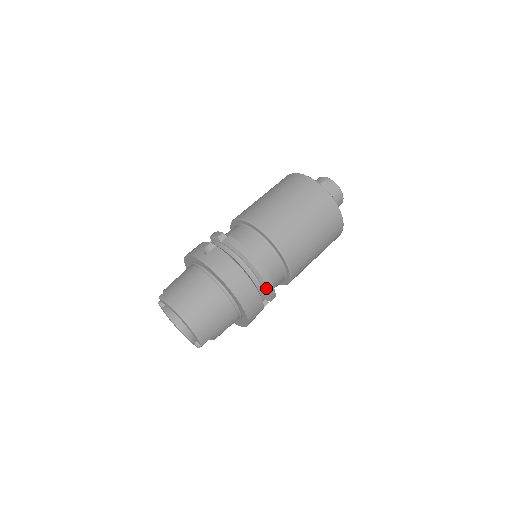
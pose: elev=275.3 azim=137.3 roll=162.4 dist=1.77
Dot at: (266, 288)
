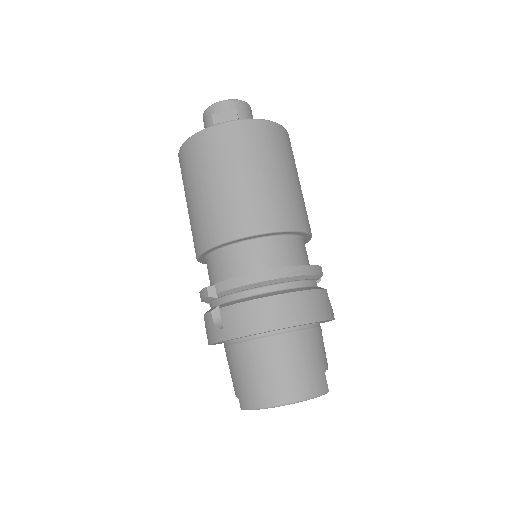
Dot at: (306, 276)
